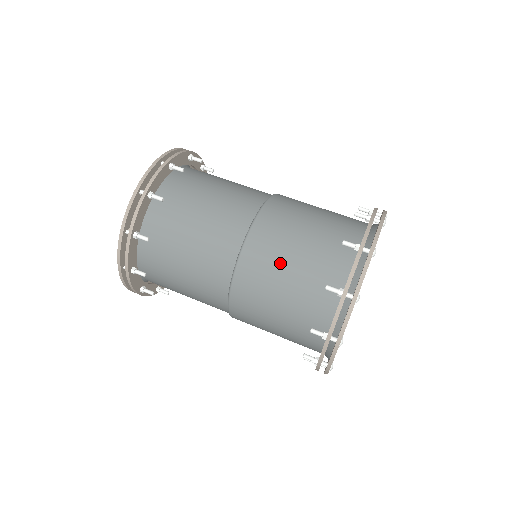
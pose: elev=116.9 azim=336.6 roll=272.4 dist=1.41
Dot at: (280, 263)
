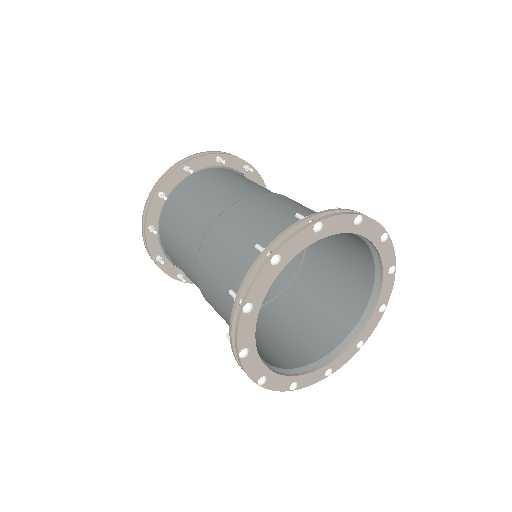
Dot at: (240, 229)
